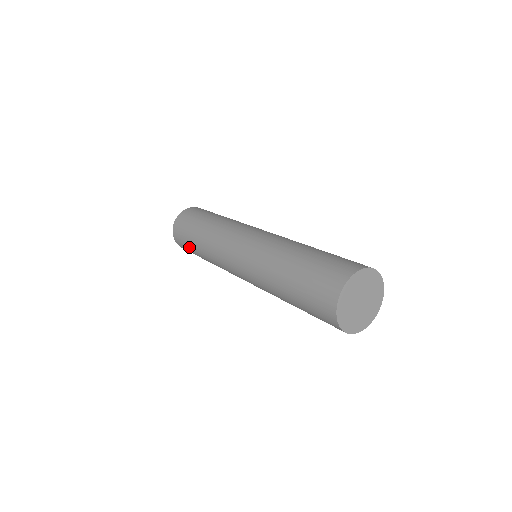
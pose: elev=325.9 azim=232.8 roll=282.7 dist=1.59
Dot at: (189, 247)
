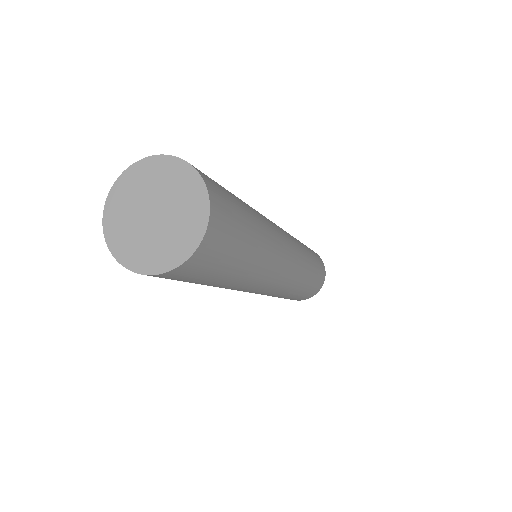
Dot at: occluded
